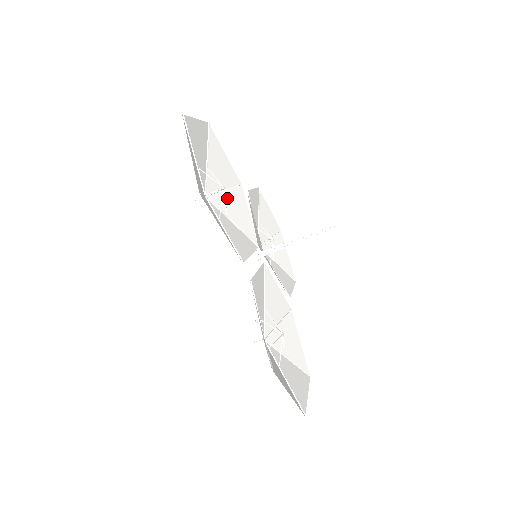
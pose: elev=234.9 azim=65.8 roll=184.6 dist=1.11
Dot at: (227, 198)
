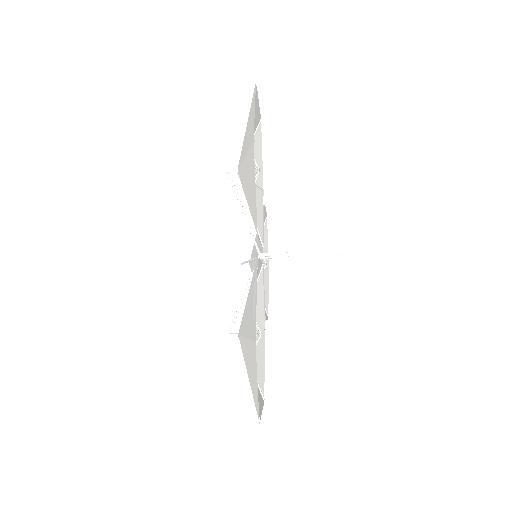
Dot at: occluded
